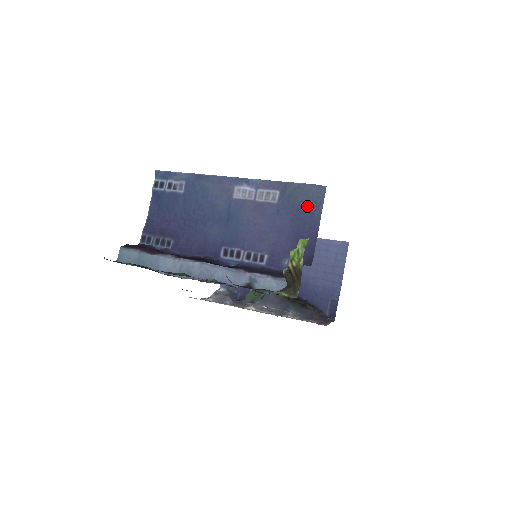
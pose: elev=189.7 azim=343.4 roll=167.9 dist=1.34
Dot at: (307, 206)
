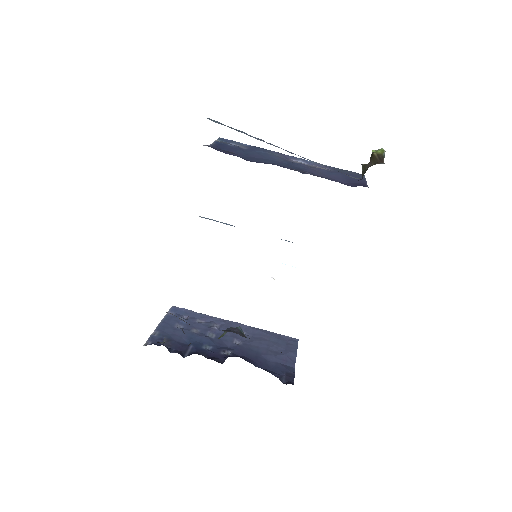
Dot at: (355, 175)
